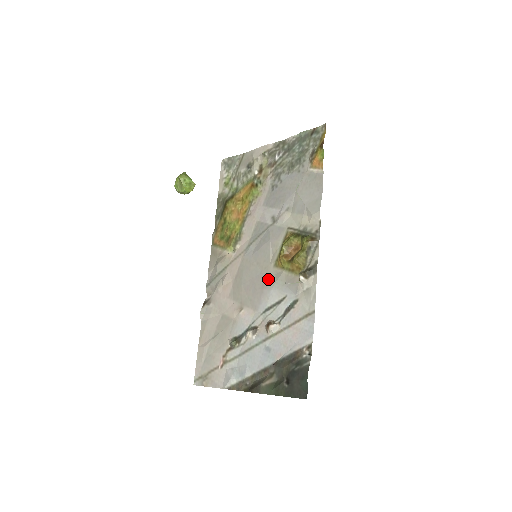
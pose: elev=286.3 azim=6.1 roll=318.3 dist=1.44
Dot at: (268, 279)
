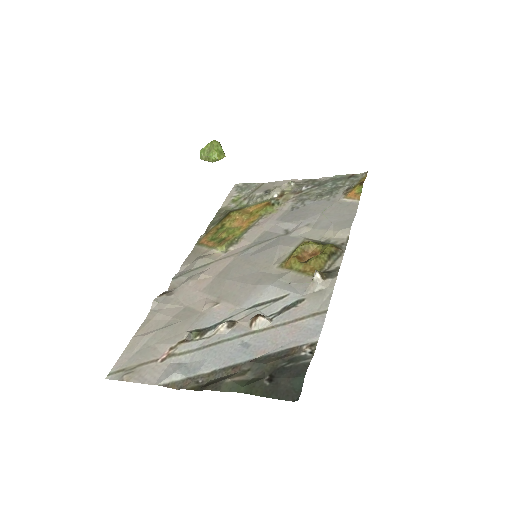
Dot at: (267, 277)
